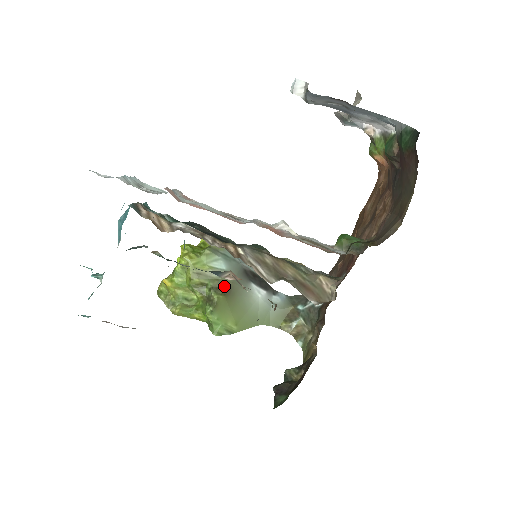
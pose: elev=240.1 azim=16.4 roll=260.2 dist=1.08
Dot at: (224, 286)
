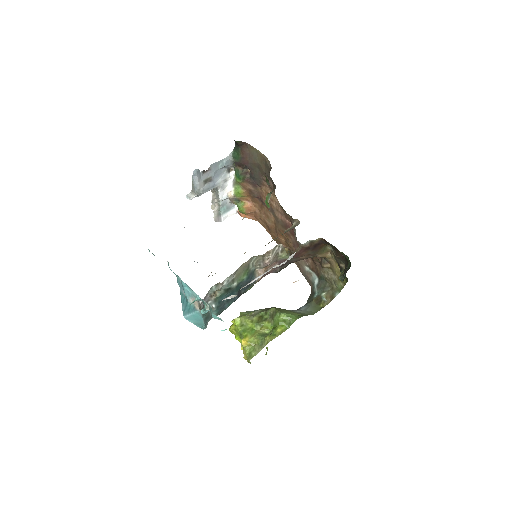
Dot at: (270, 308)
